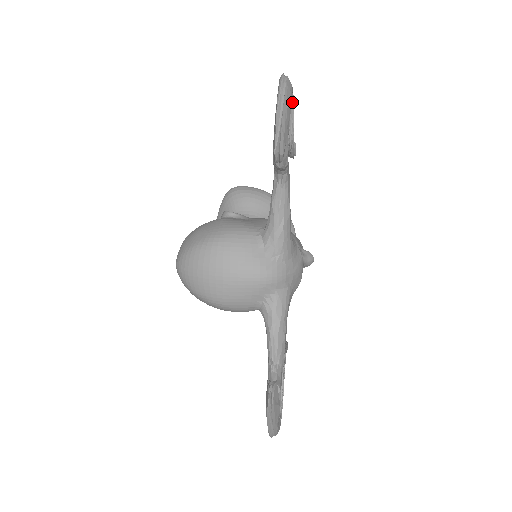
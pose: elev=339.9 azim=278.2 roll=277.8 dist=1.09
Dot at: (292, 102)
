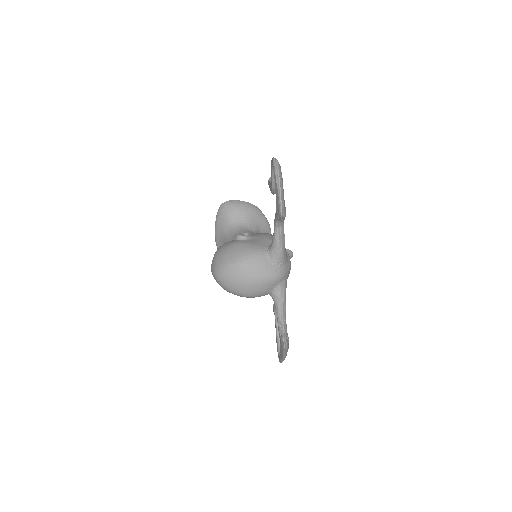
Dot at: occluded
